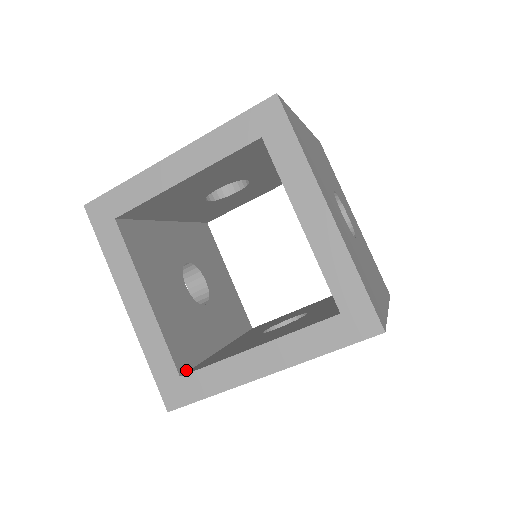
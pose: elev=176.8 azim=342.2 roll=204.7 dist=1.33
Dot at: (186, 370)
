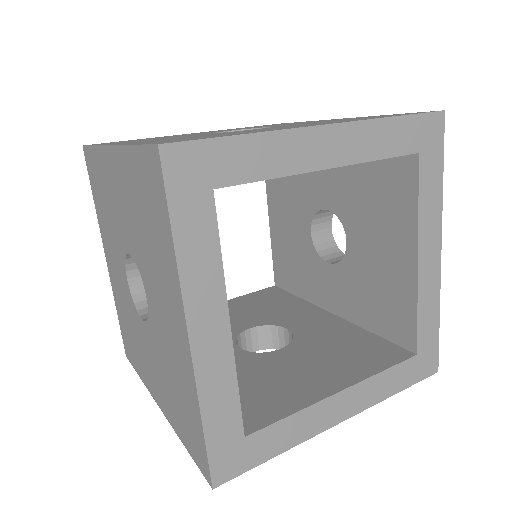
Dot at: occluded
